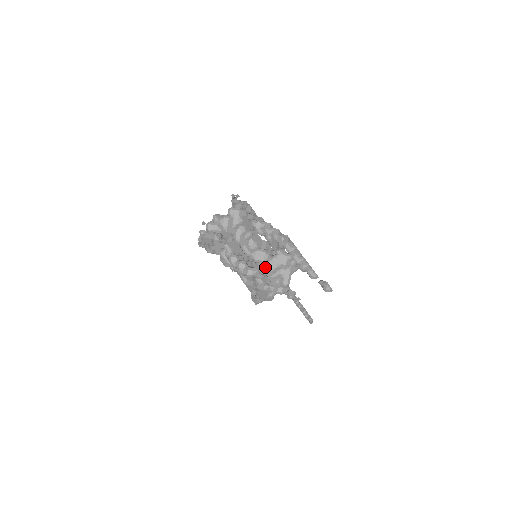
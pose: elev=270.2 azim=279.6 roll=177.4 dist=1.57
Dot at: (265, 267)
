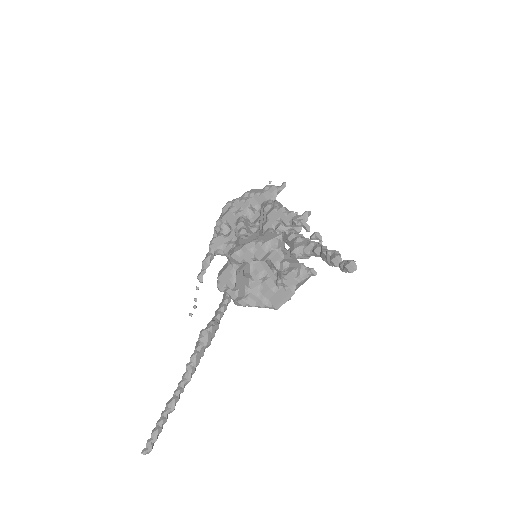
Dot at: occluded
